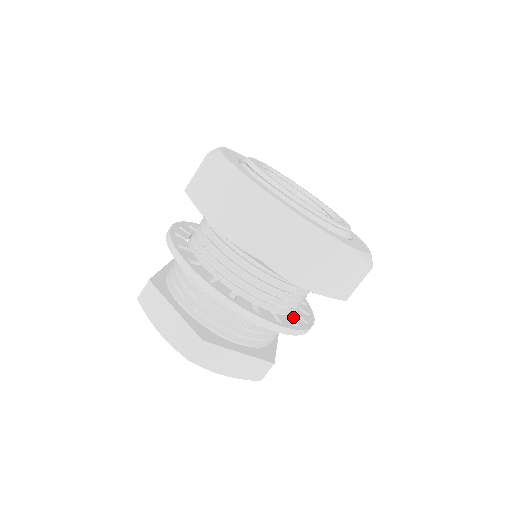
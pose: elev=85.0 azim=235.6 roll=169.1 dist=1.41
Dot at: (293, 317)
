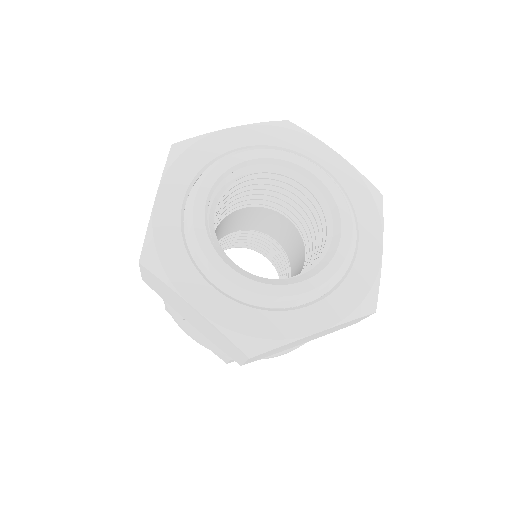
Dot at: occluded
